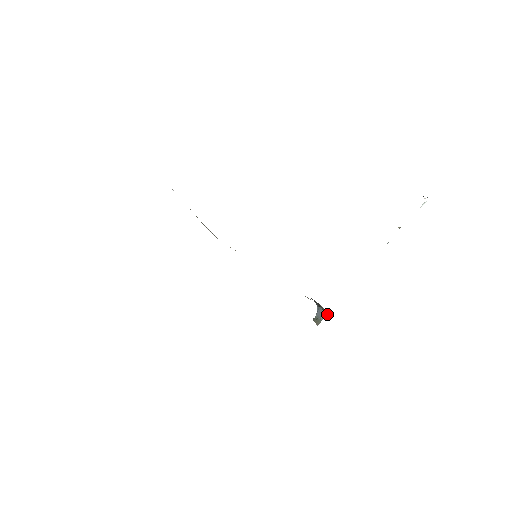
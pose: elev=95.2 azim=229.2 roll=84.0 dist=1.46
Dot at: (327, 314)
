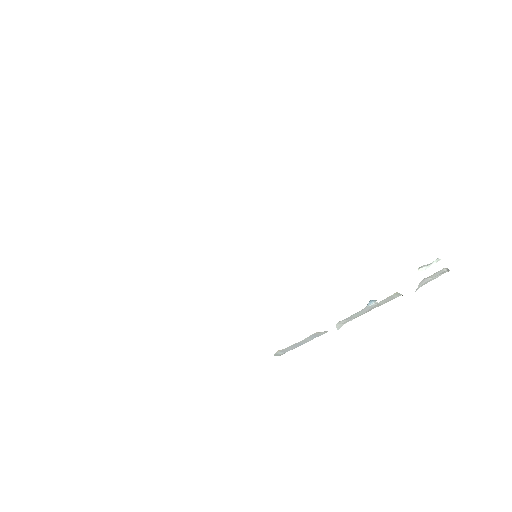
Dot at: occluded
